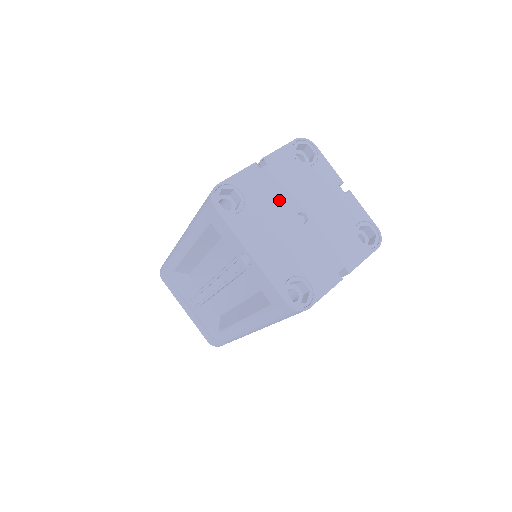
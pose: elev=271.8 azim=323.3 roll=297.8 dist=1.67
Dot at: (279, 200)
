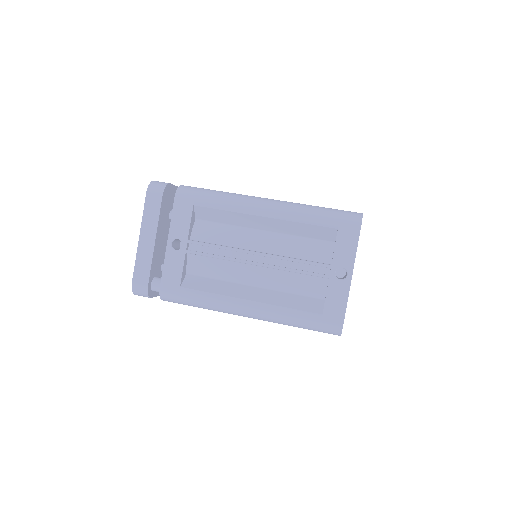
Dot at: occluded
